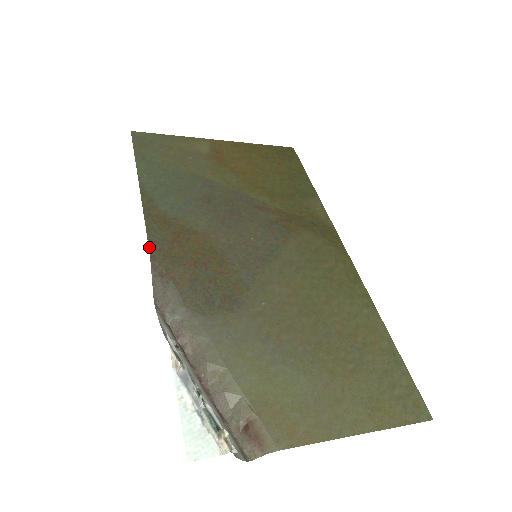
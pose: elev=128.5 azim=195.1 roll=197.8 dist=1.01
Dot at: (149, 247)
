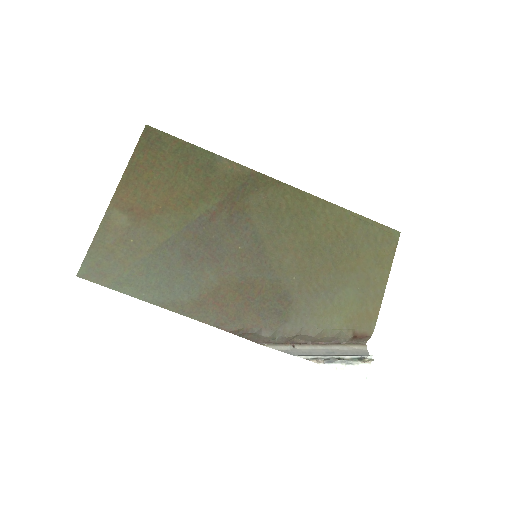
Dot at: occluded
